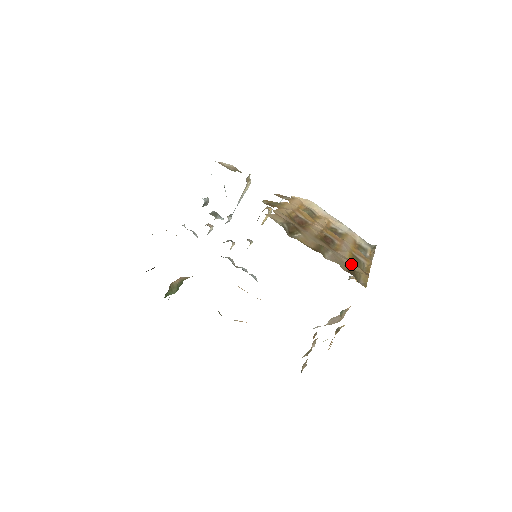
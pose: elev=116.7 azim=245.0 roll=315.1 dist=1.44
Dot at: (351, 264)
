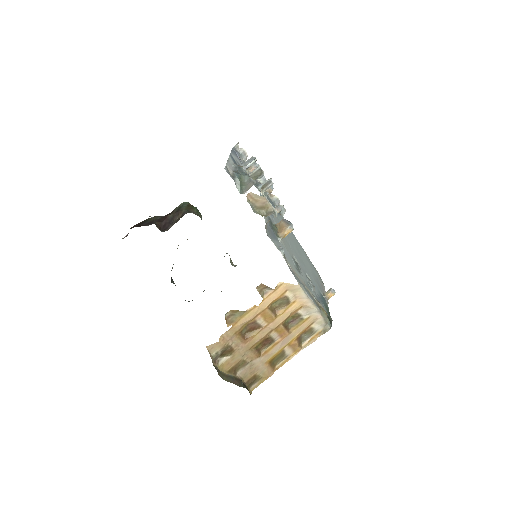
Dot at: (262, 369)
